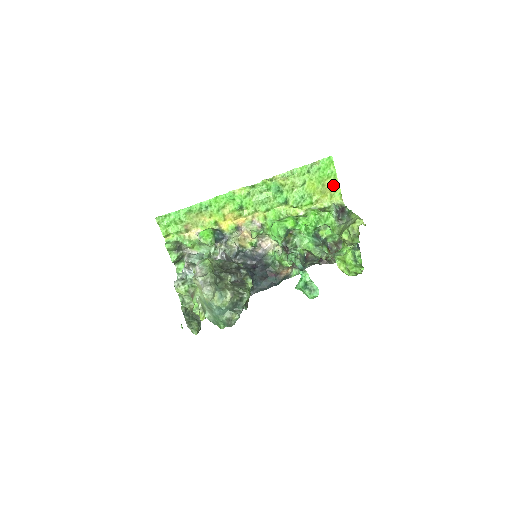
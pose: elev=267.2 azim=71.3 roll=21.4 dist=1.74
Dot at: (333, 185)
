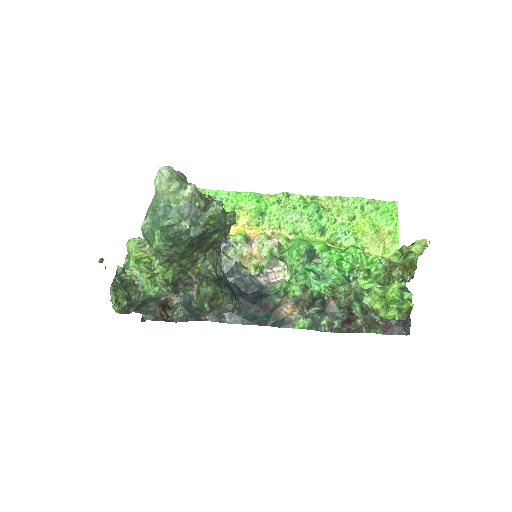
Dot at: (390, 236)
